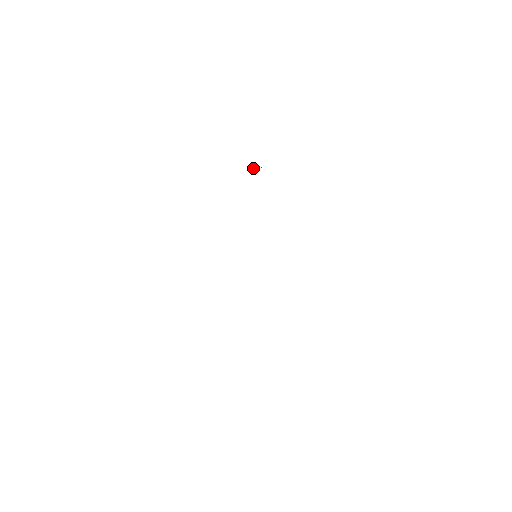
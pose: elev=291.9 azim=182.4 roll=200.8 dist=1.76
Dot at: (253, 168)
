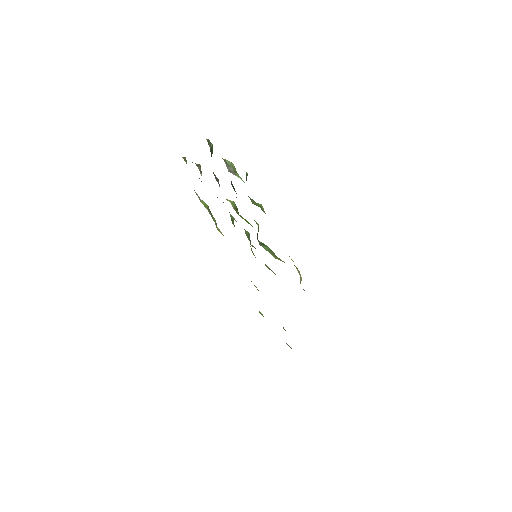
Dot at: occluded
